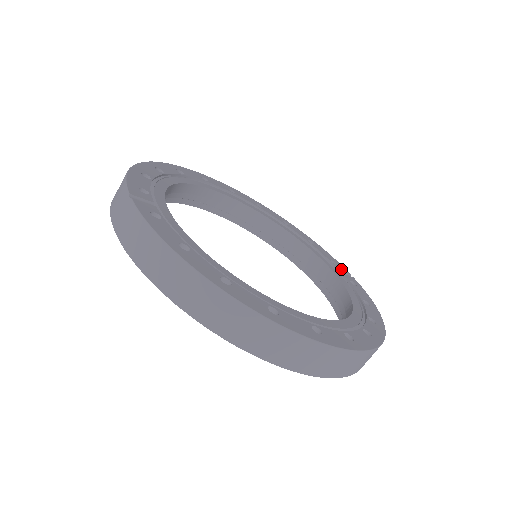
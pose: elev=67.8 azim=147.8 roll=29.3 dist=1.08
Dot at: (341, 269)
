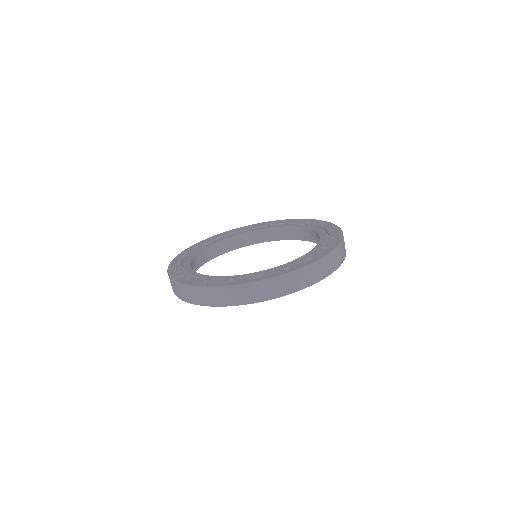
Dot at: (314, 222)
